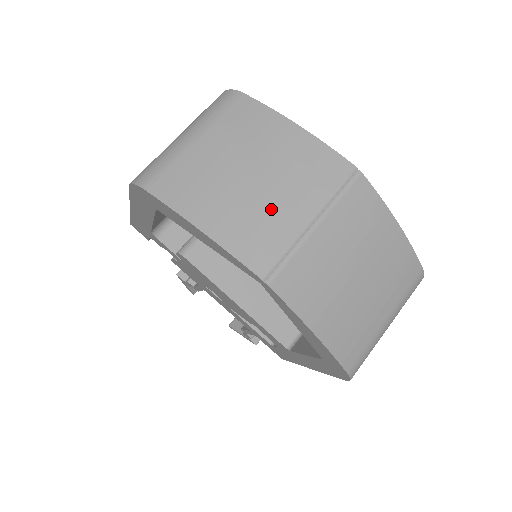
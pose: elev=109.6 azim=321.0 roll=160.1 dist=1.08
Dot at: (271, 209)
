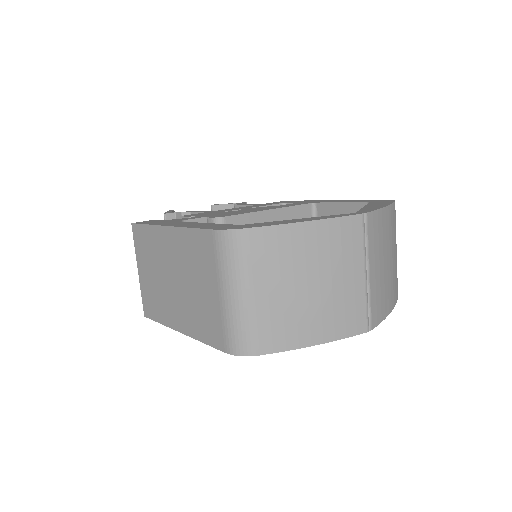
Dot at: (342, 292)
